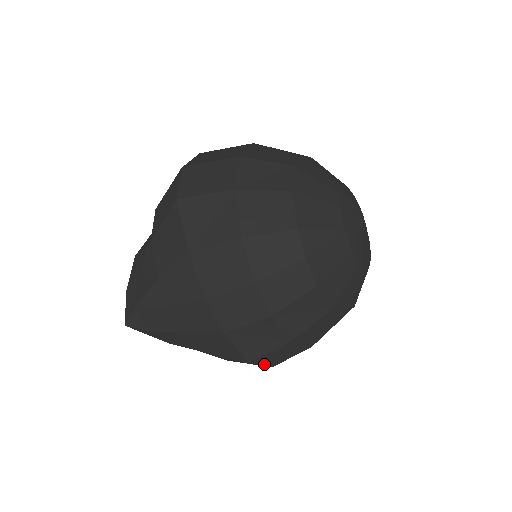
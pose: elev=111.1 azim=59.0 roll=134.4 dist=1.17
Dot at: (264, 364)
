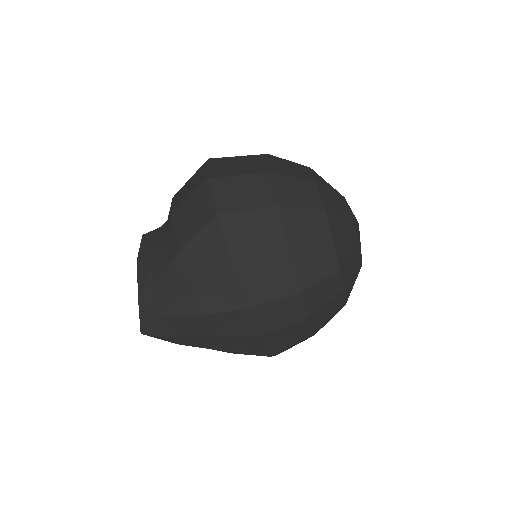
Dot at: occluded
